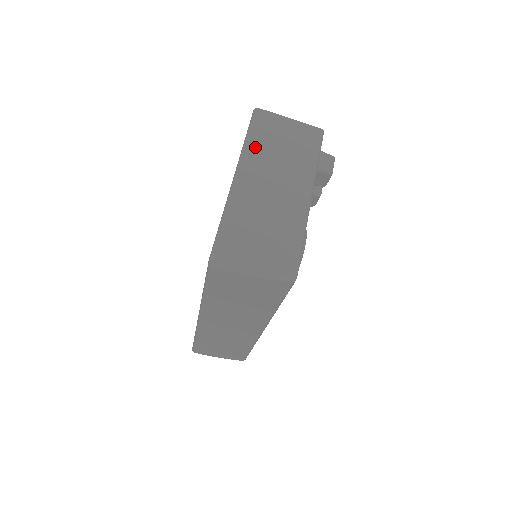
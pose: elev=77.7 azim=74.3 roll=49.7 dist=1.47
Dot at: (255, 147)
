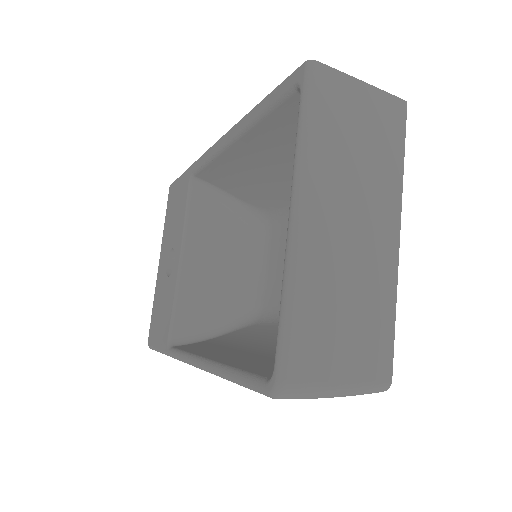
Dot at: (320, 151)
